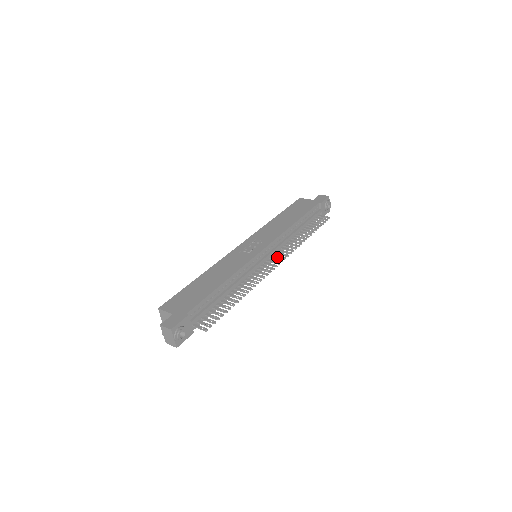
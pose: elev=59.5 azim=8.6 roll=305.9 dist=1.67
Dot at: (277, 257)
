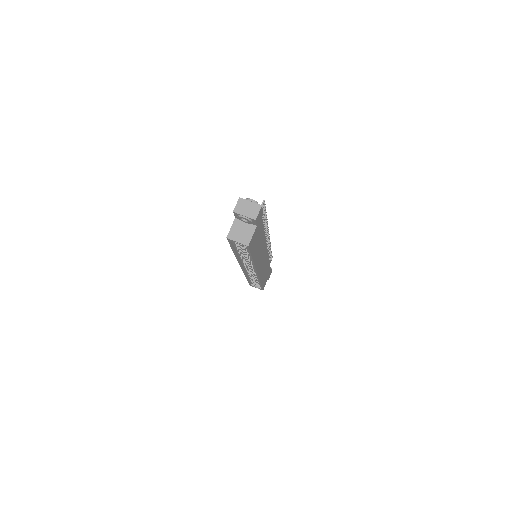
Dot at: occluded
